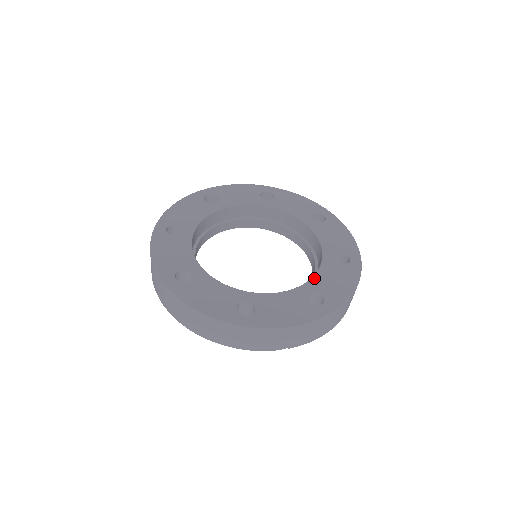
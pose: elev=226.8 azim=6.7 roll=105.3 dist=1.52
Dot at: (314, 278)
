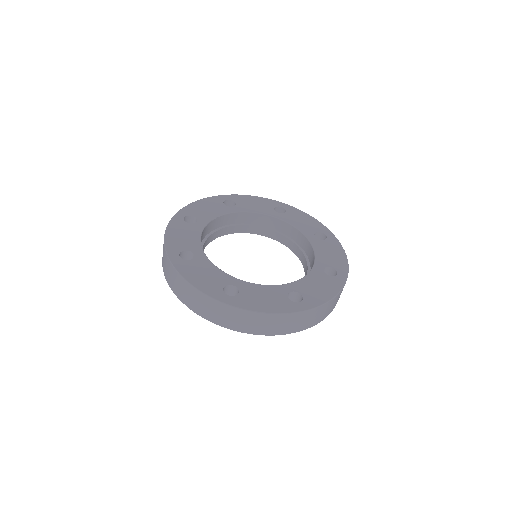
Dot at: (253, 284)
